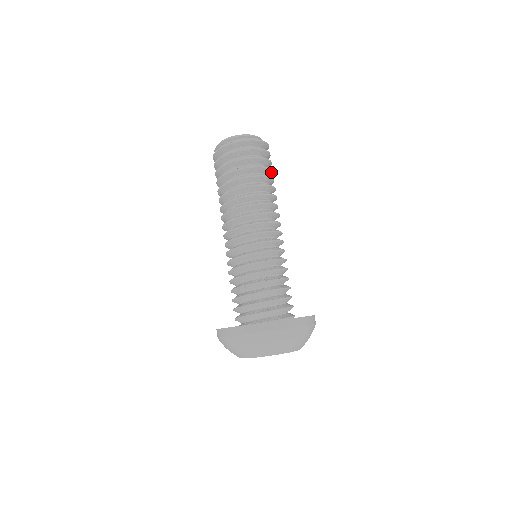
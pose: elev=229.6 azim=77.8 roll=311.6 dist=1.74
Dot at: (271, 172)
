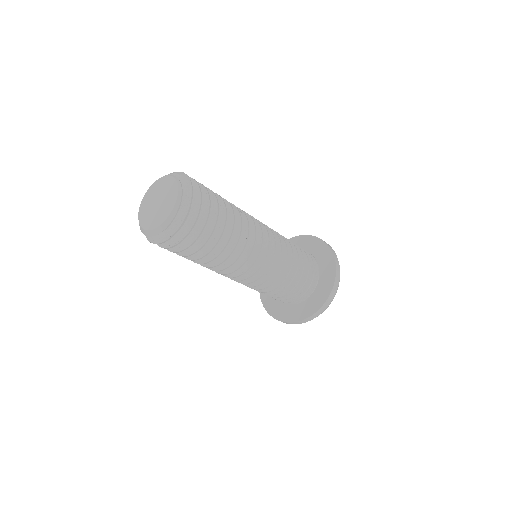
Dot at: (217, 208)
